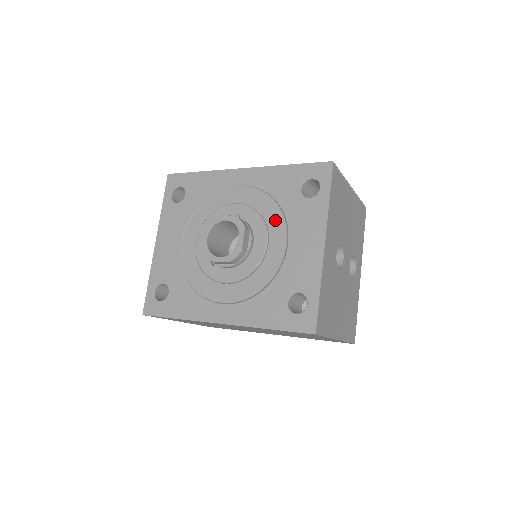
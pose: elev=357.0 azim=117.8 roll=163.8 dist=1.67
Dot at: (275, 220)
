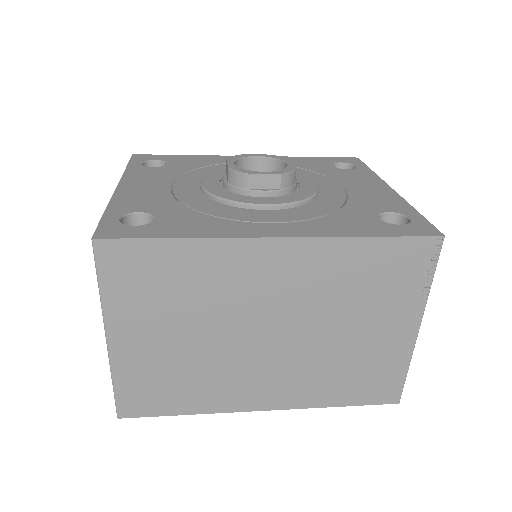
Dot at: (315, 177)
